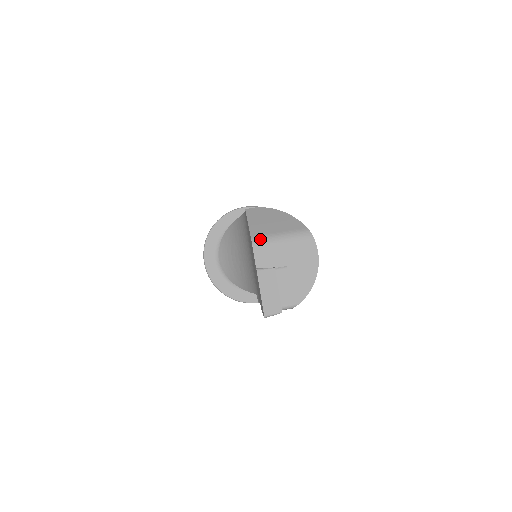
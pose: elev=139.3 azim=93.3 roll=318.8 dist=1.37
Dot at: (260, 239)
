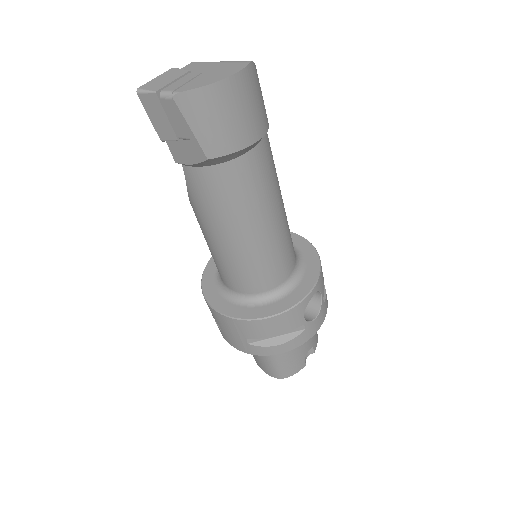
Dot at: occluded
